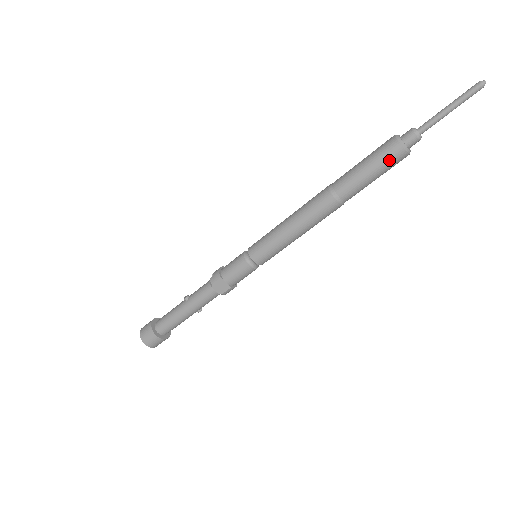
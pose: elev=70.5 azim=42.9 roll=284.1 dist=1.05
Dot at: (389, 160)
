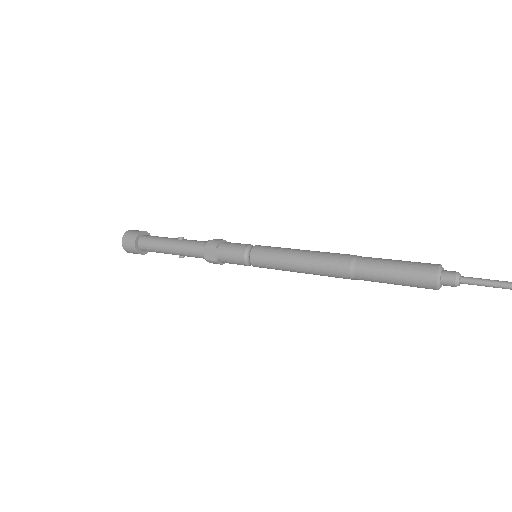
Dot at: (417, 279)
